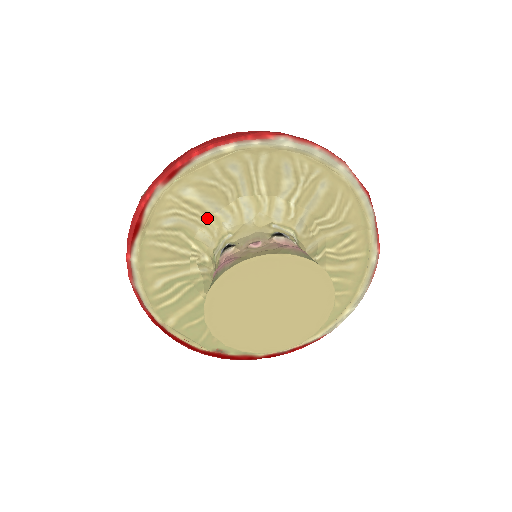
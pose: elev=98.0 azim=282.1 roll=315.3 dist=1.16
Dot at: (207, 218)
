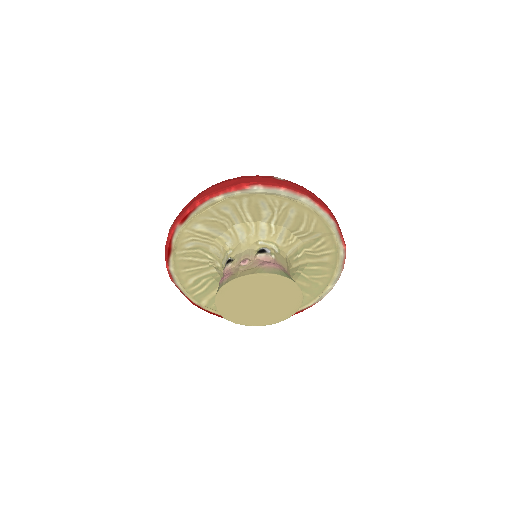
Dot at: (215, 240)
